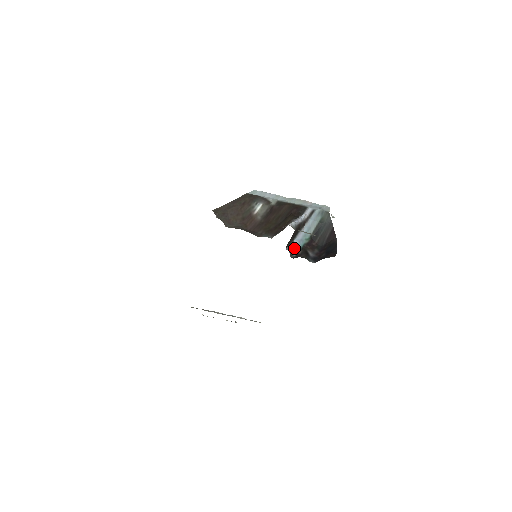
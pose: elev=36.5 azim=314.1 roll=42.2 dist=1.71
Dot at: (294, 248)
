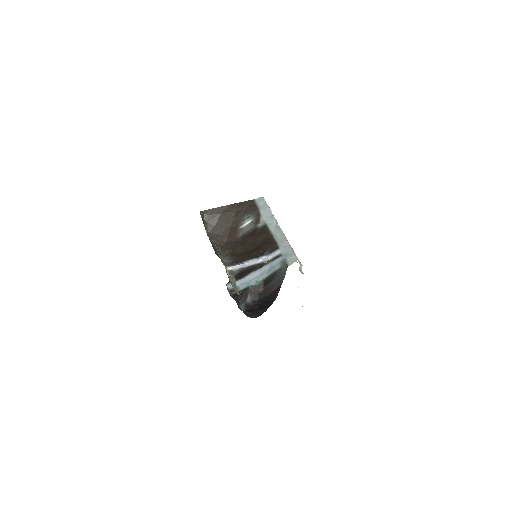
Dot at: (239, 285)
